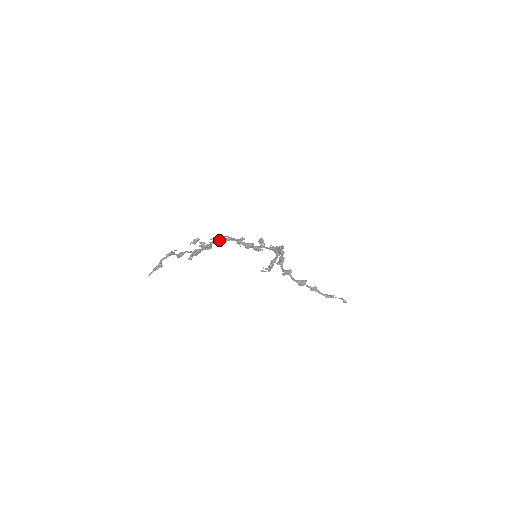
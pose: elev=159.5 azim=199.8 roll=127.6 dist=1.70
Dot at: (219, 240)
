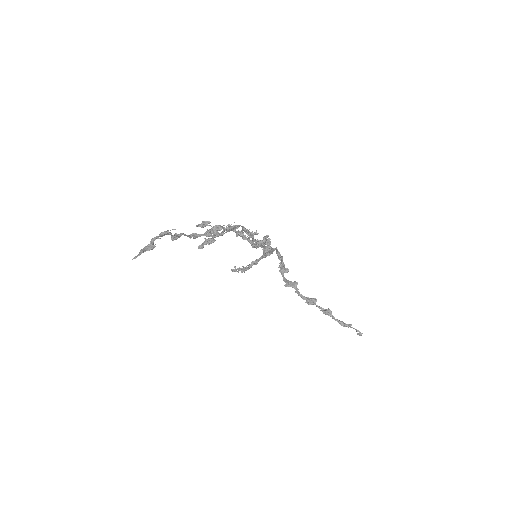
Dot at: (232, 229)
